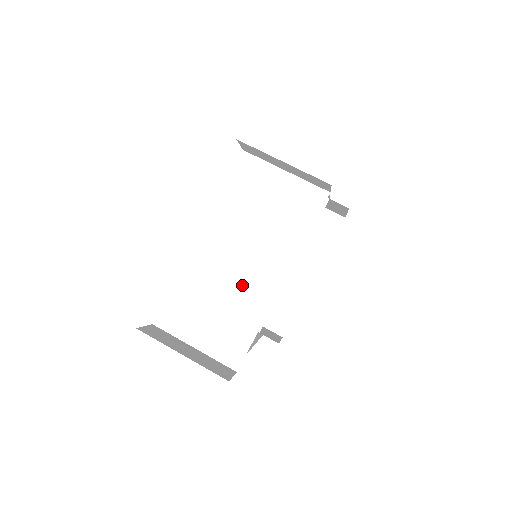
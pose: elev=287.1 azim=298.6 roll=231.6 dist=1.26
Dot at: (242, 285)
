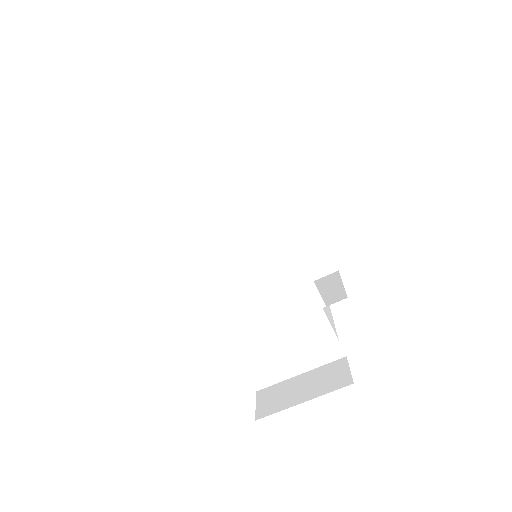
Dot at: (279, 306)
